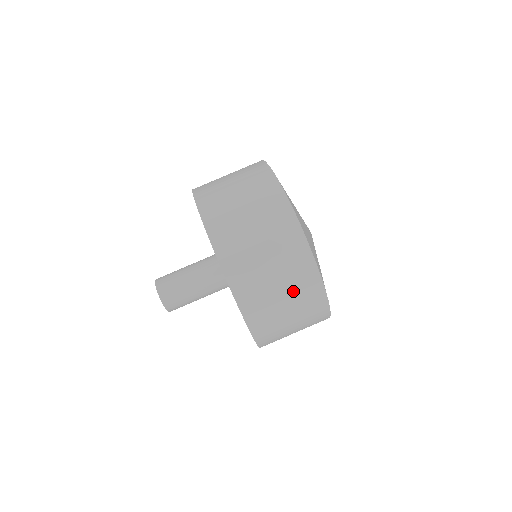
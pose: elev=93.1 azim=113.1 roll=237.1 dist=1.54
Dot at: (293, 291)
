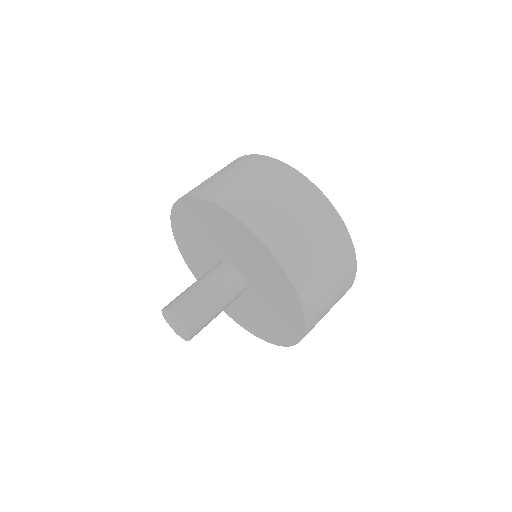
Dot at: (326, 243)
